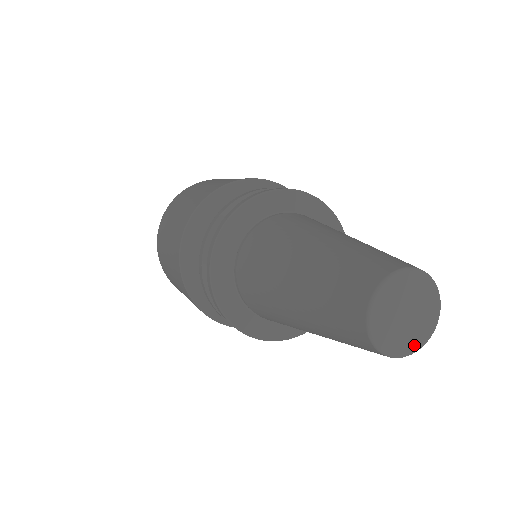
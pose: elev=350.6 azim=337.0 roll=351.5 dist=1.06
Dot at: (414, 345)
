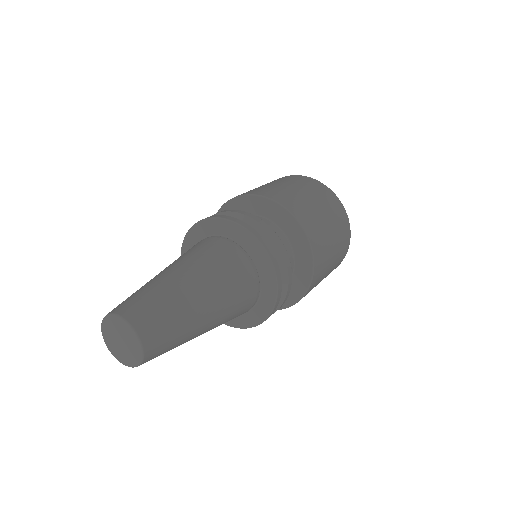
Dot at: (133, 362)
